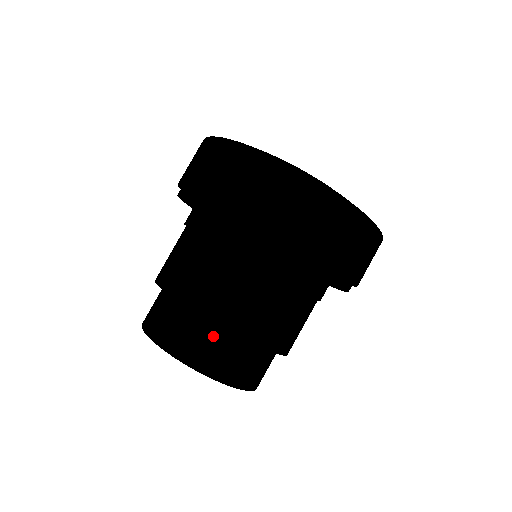
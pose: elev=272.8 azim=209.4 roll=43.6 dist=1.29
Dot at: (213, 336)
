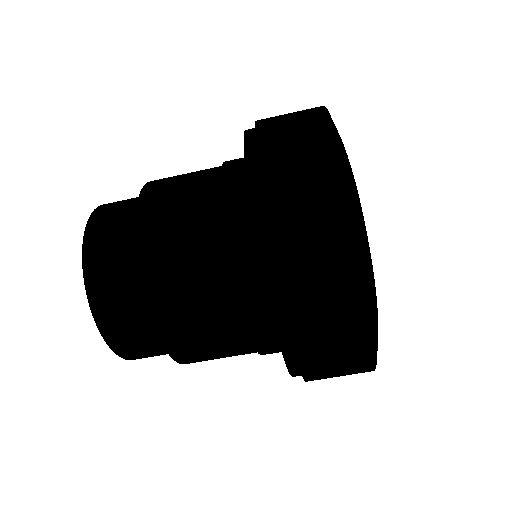
Dot at: (126, 245)
